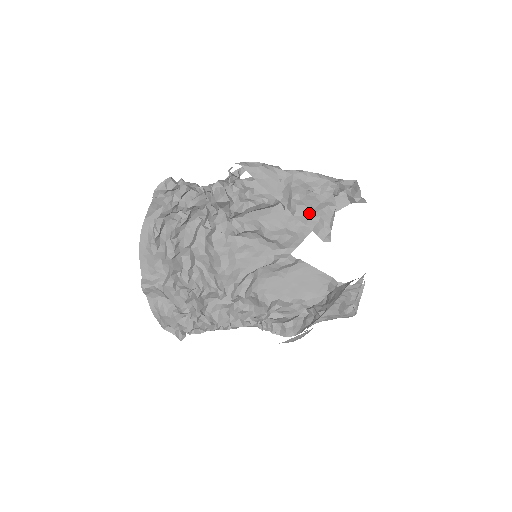
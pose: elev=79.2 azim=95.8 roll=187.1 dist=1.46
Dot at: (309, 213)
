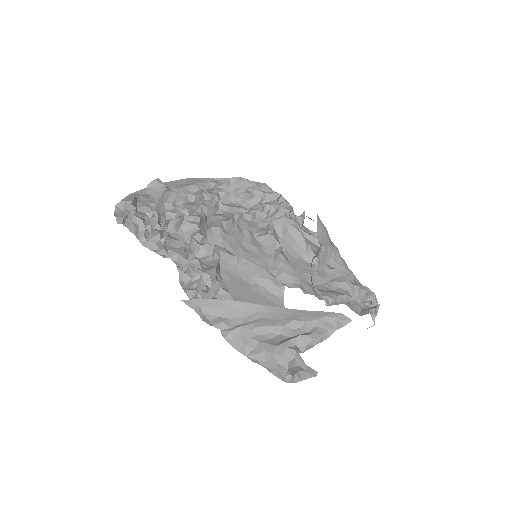
Dot at: (326, 282)
